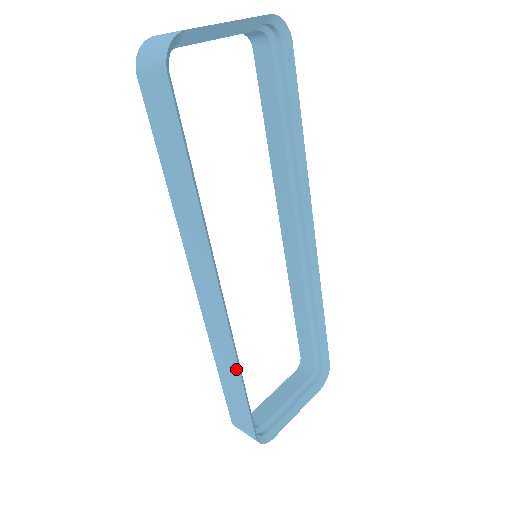
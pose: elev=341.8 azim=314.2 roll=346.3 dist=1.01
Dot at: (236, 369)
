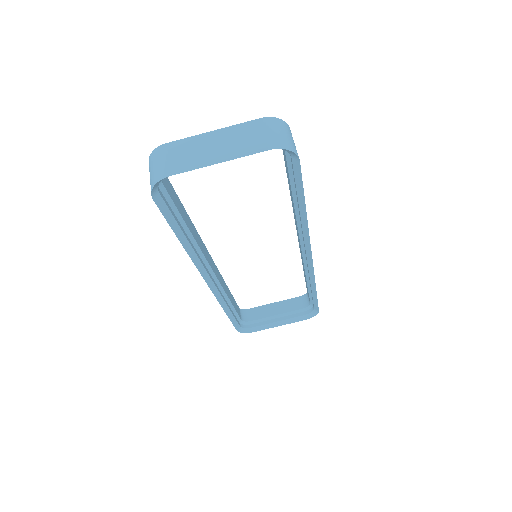
Dot at: (222, 306)
